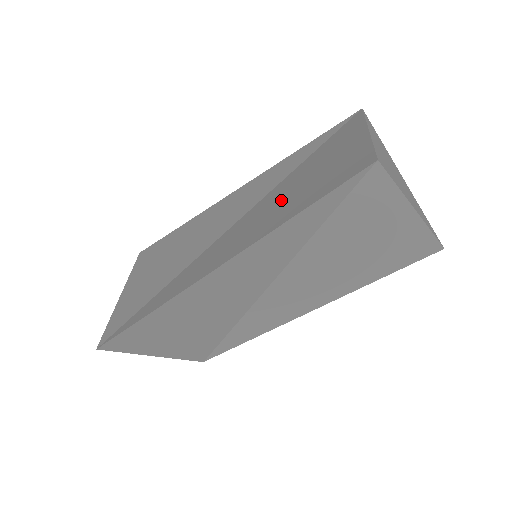
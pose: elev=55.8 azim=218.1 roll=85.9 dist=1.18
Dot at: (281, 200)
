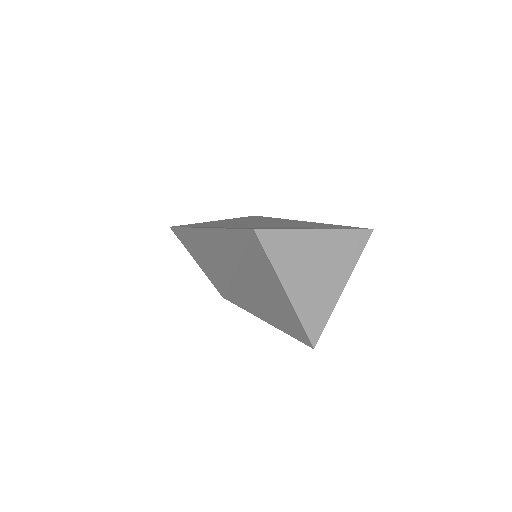
Dot at: occluded
